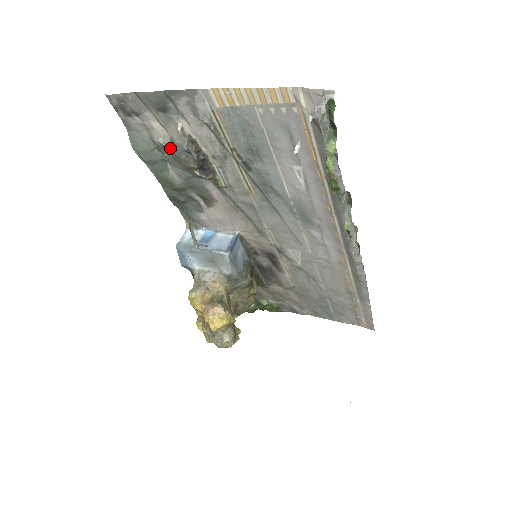
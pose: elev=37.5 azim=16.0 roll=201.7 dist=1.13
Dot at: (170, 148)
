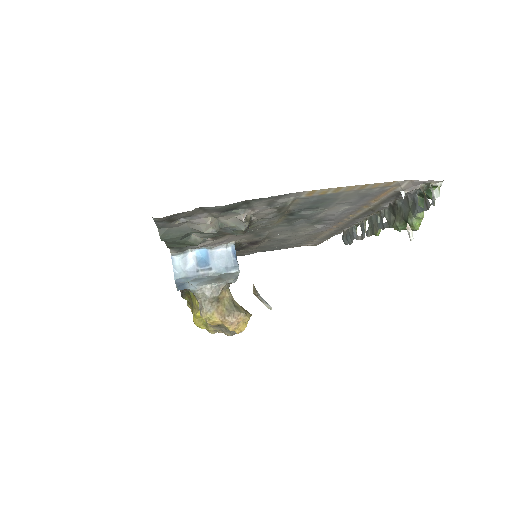
Dot at: occluded
